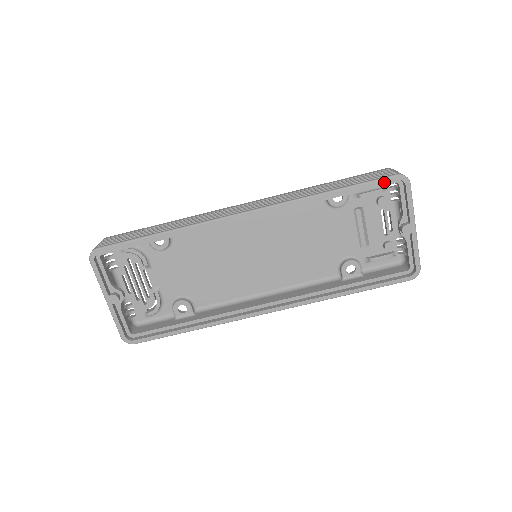
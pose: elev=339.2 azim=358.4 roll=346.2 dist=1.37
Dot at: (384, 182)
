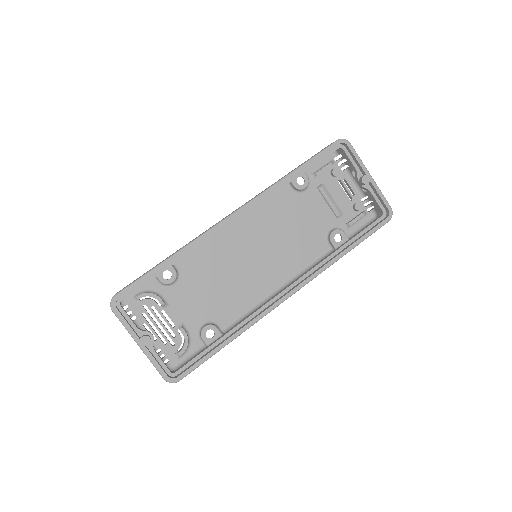
Dot at: (331, 149)
